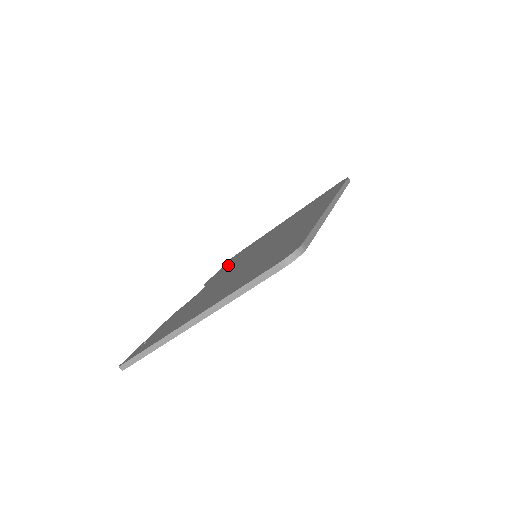
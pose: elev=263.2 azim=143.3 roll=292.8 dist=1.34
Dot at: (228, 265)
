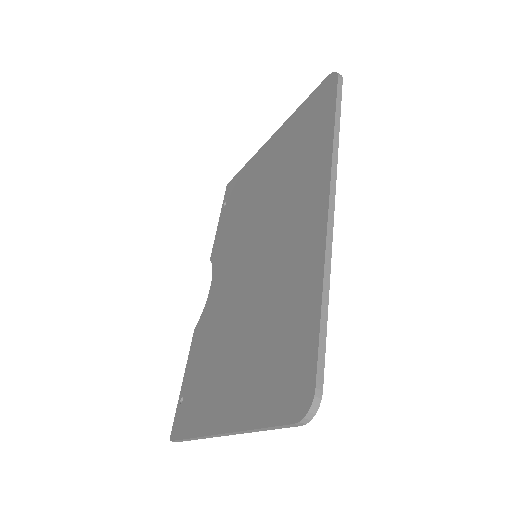
Dot at: (226, 227)
